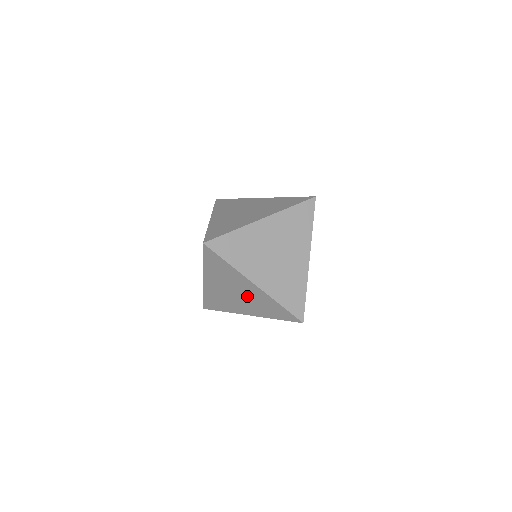
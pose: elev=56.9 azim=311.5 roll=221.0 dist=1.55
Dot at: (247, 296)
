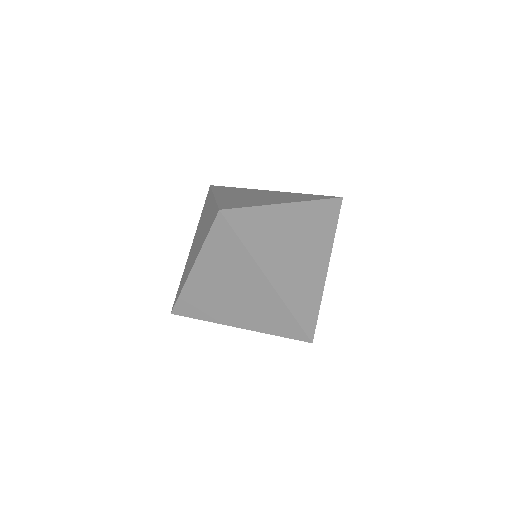
Dot at: (248, 297)
